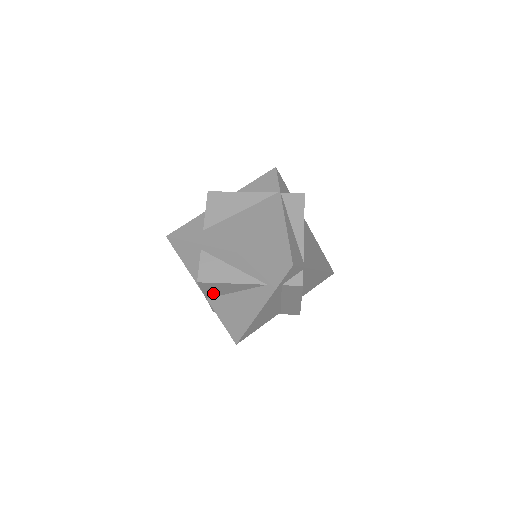
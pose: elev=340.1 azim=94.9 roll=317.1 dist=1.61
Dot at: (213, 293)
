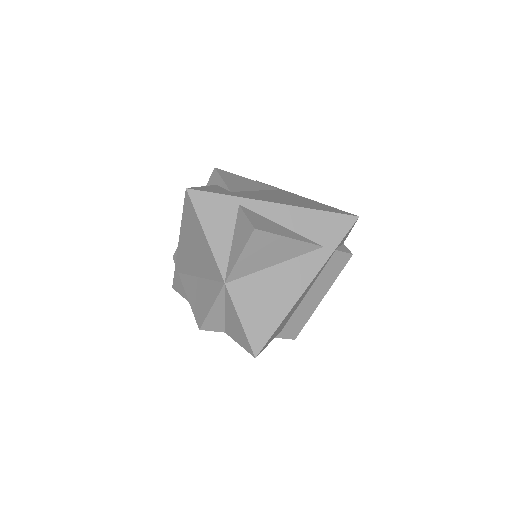
Dot at: (247, 266)
